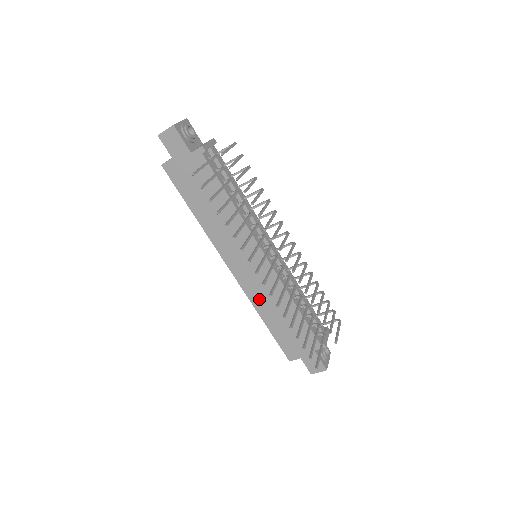
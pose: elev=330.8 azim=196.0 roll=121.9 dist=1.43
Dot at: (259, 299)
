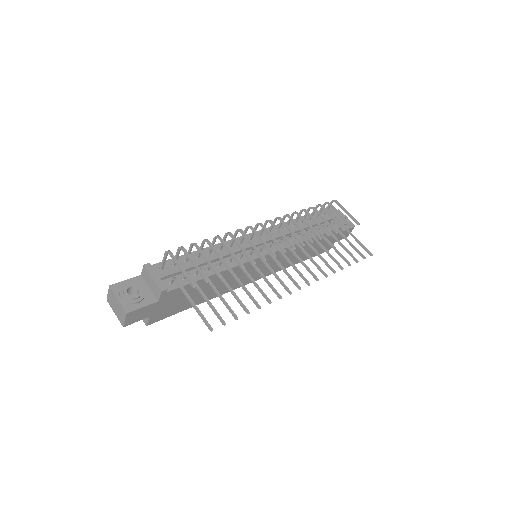
Dot at: (285, 264)
